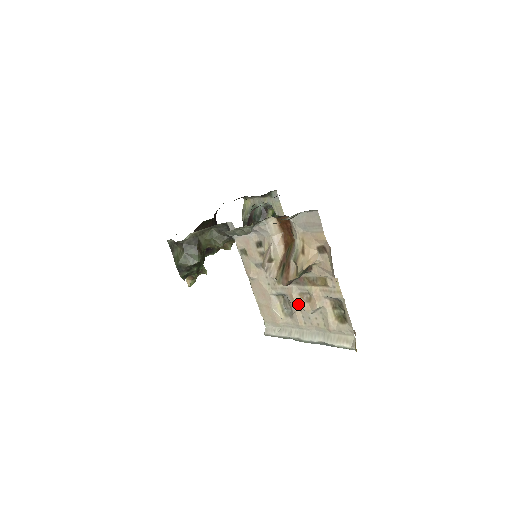
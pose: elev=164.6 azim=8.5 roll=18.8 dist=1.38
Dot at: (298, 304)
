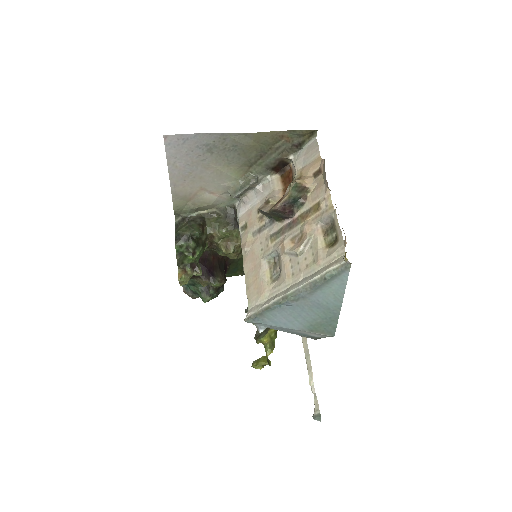
Dot at: (288, 249)
